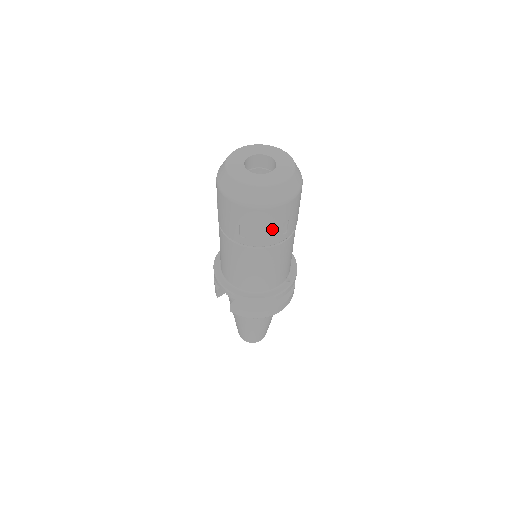
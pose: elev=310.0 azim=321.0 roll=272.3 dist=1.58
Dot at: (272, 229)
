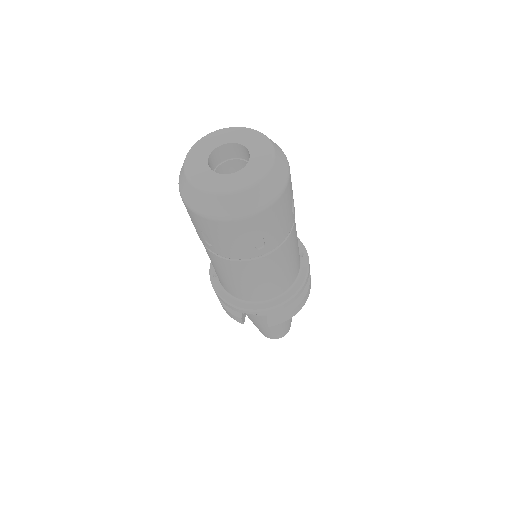
Dot at: (286, 217)
